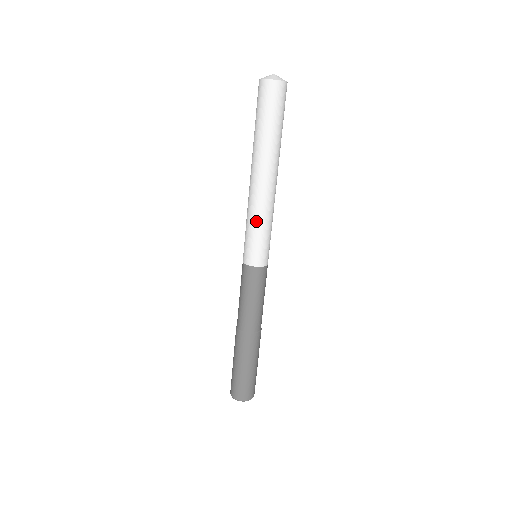
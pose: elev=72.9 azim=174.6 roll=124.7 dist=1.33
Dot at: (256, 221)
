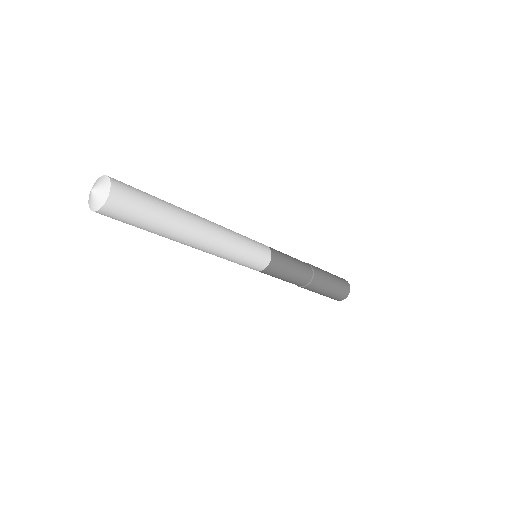
Dot at: occluded
